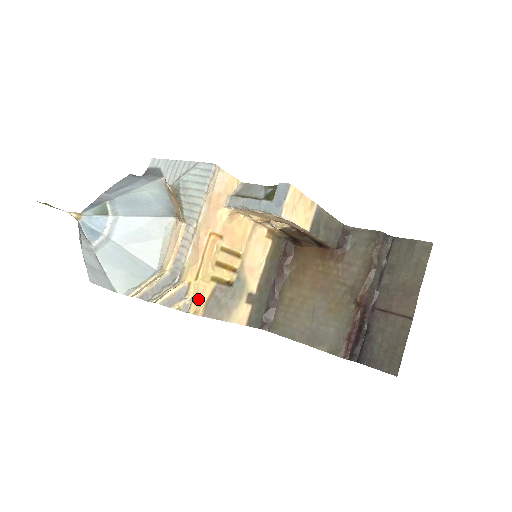
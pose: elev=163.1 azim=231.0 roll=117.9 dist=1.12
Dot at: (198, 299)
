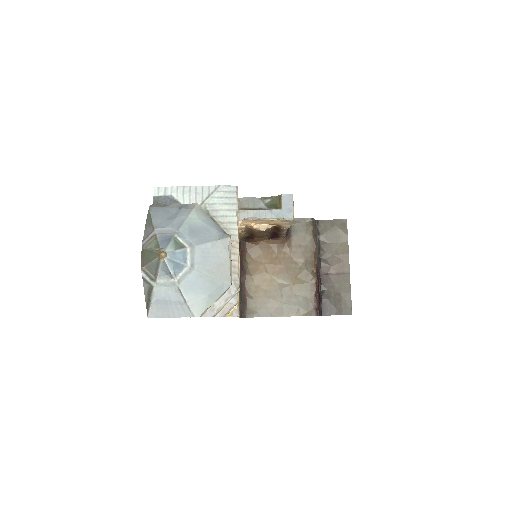
Dot at: occluded
